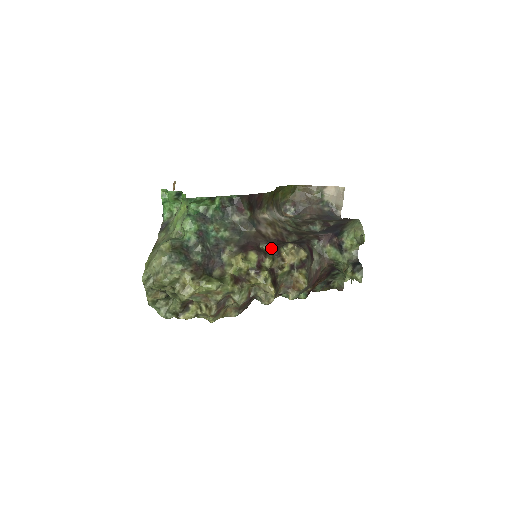
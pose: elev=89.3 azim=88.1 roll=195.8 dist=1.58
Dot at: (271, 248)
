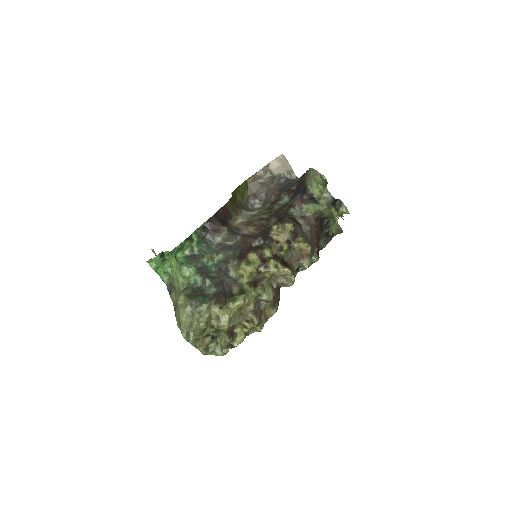
Dot at: (262, 241)
